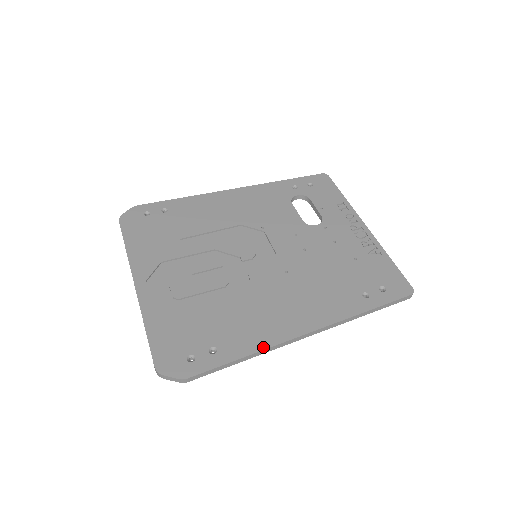
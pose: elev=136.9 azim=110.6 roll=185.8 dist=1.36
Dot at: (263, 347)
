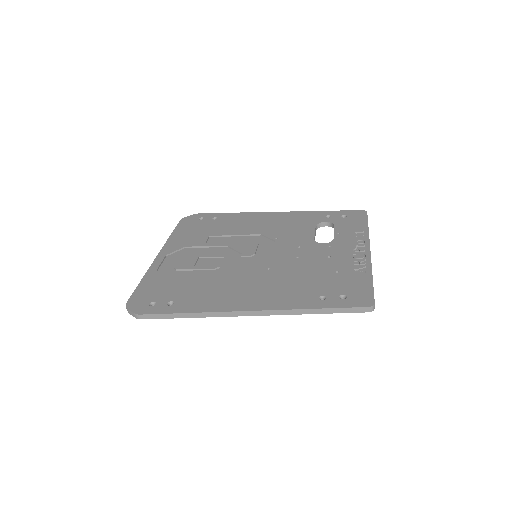
Dot at: (206, 310)
